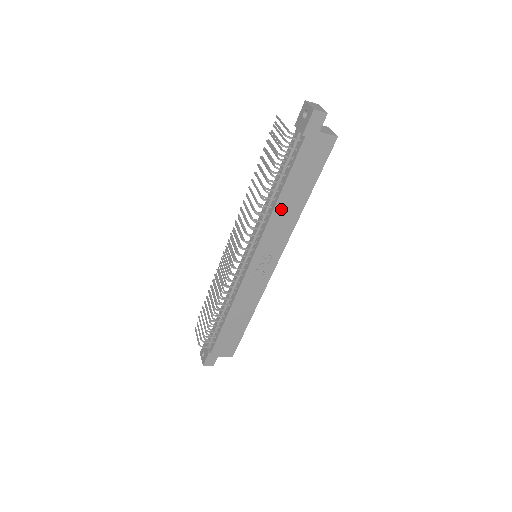
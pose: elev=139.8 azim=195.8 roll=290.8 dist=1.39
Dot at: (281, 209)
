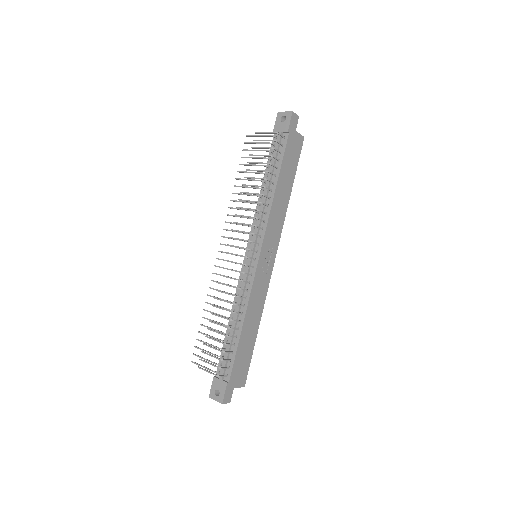
Dot at: (277, 199)
